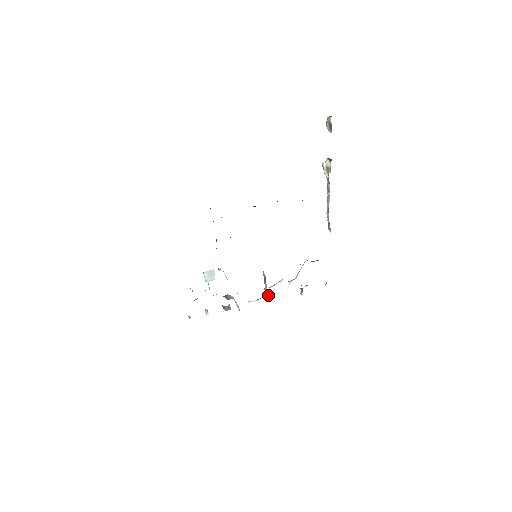
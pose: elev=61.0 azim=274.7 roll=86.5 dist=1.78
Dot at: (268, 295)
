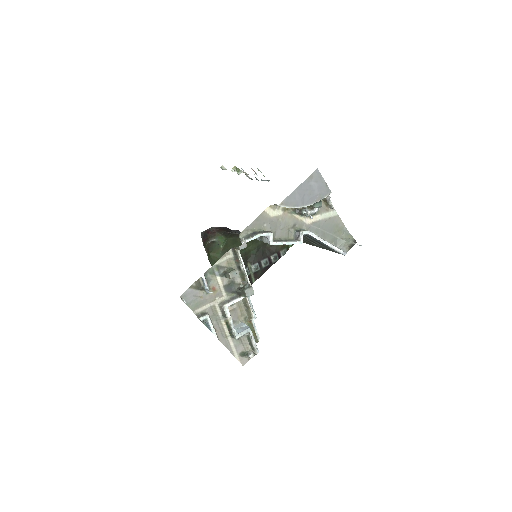
Dot at: (267, 234)
